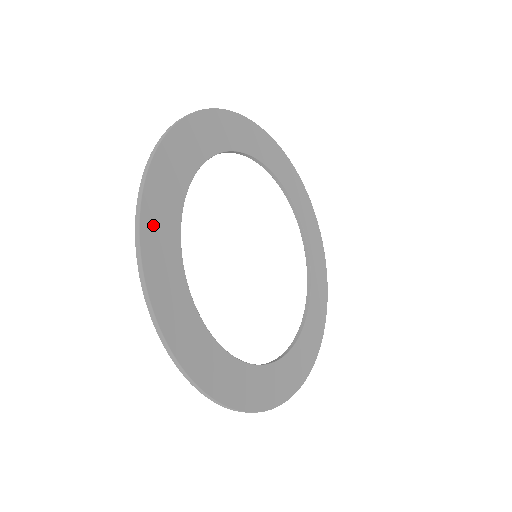
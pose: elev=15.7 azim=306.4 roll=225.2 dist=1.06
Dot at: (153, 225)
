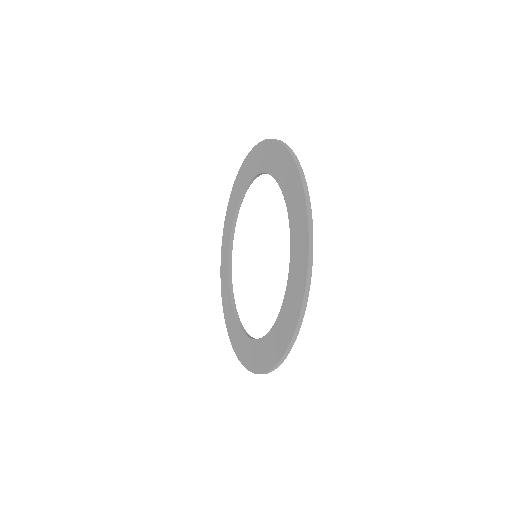
Dot at: occluded
